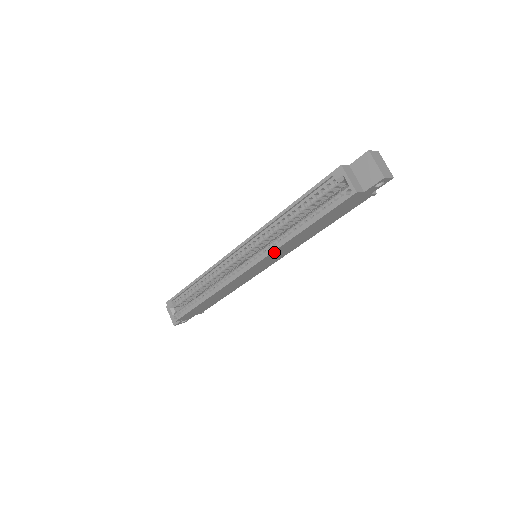
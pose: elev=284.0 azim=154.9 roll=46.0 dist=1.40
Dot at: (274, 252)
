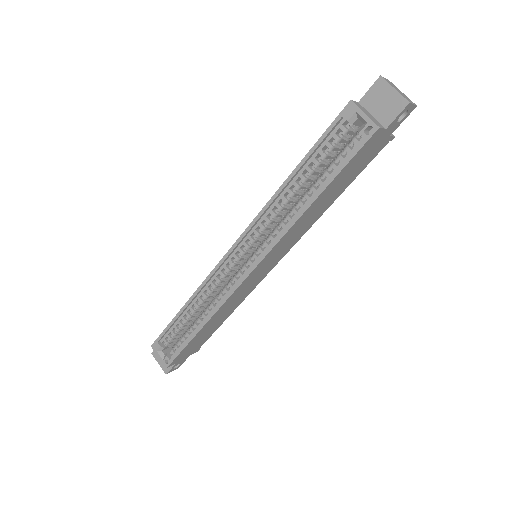
Dot at: (282, 240)
